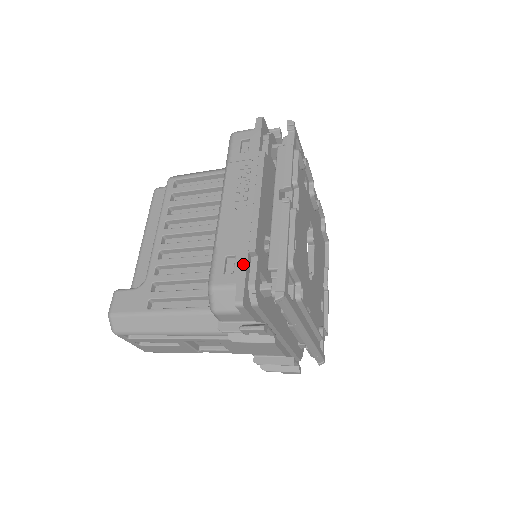
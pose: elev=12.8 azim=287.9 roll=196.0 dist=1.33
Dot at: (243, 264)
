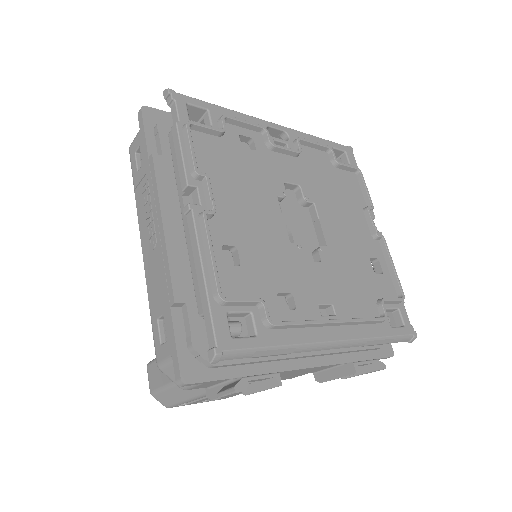
Dot at: (170, 325)
